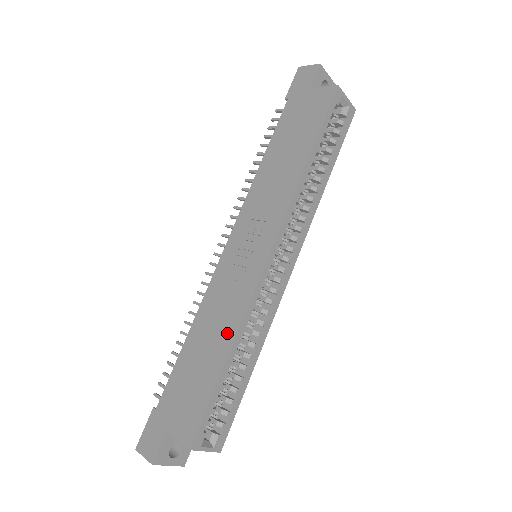
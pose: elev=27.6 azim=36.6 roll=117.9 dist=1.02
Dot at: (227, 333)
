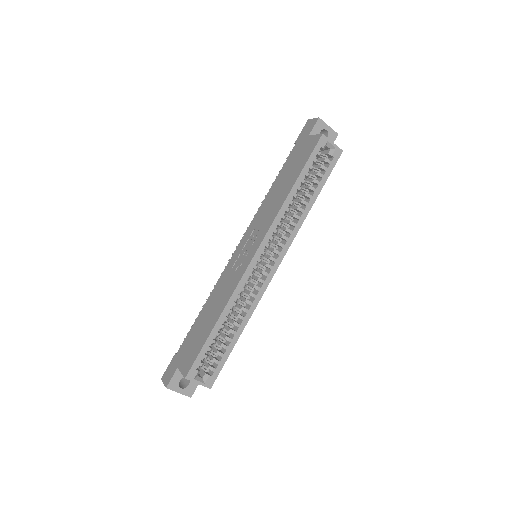
Dot at: (221, 305)
